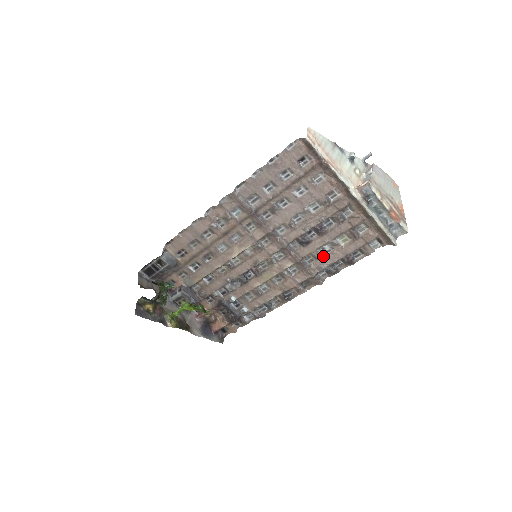
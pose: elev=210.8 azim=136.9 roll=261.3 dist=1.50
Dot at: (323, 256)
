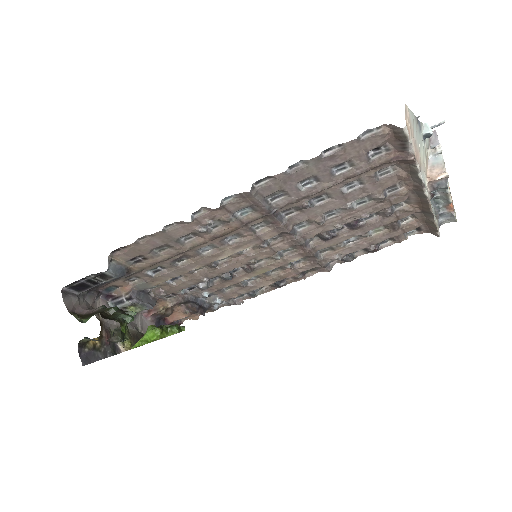
Dot at: (343, 247)
